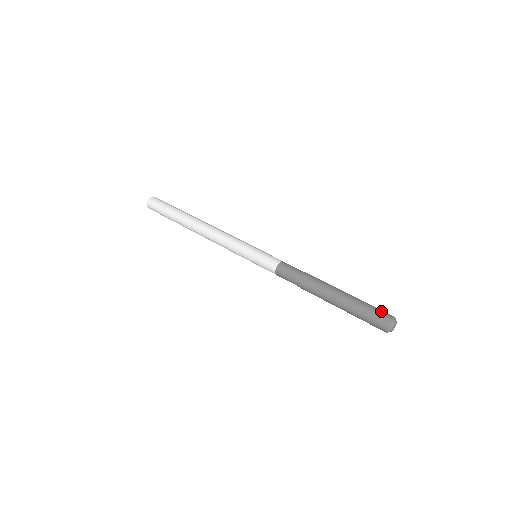
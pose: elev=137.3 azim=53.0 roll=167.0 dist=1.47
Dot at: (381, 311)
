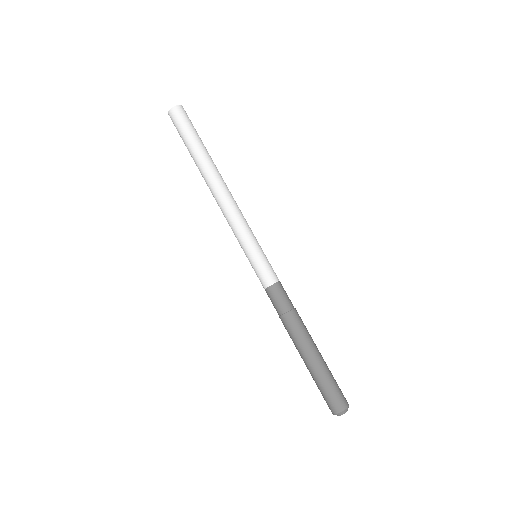
Dot at: (341, 394)
